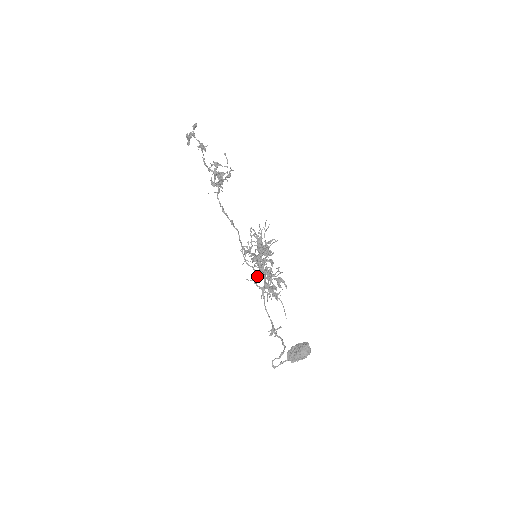
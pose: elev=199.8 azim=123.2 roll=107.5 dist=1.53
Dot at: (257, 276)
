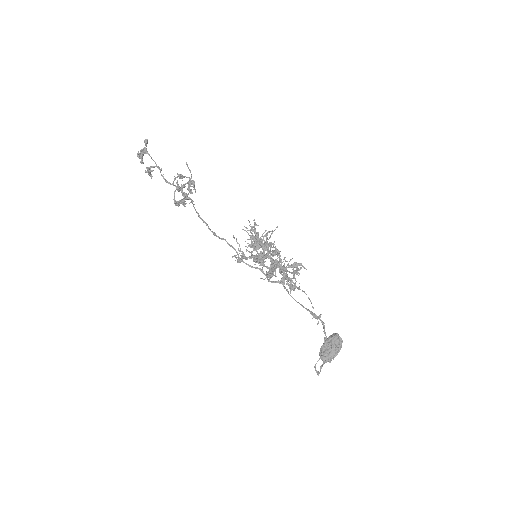
Dot at: (268, 273)
